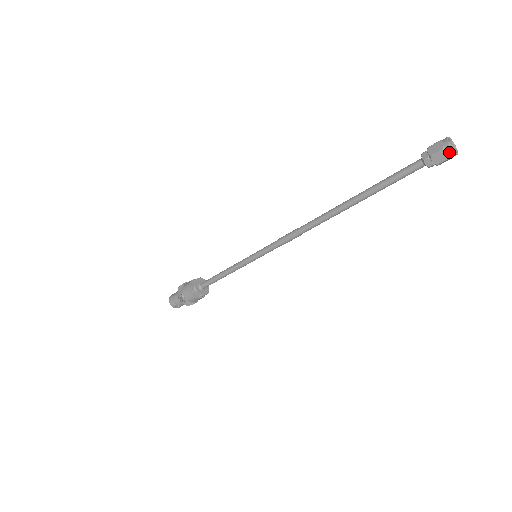
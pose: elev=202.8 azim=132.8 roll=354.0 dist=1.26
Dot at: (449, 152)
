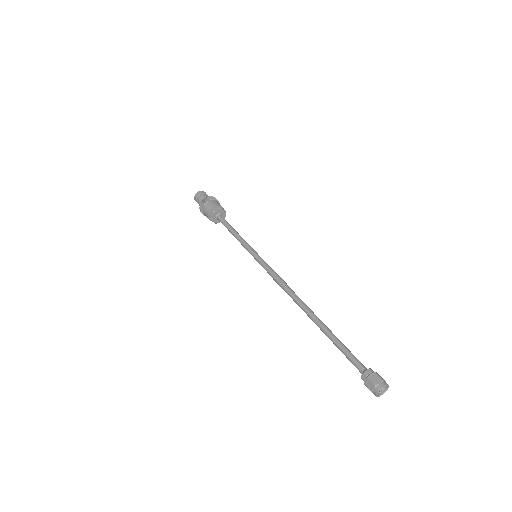
Dot at: (375, 394)
